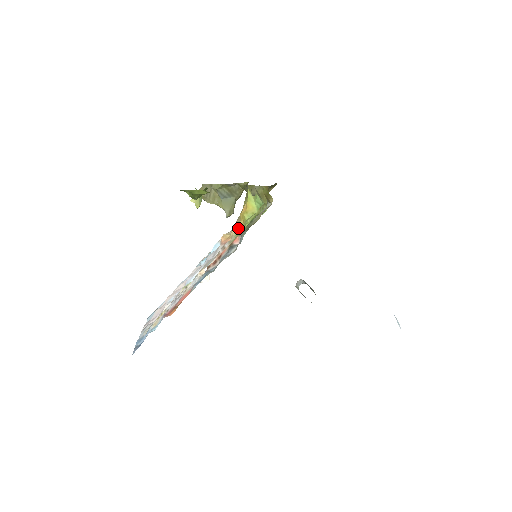
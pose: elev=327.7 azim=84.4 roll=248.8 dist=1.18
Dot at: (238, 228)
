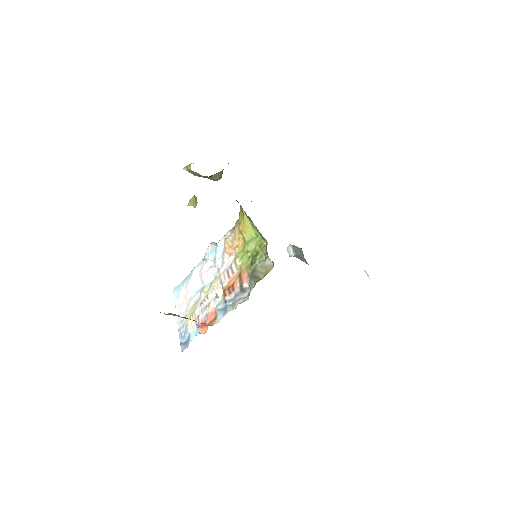
Dot at: (239, 242)
